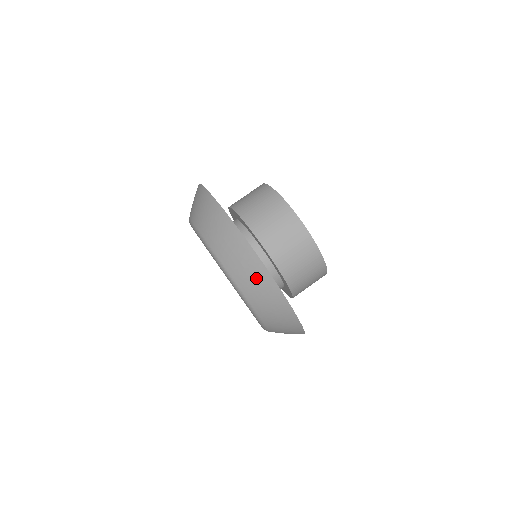
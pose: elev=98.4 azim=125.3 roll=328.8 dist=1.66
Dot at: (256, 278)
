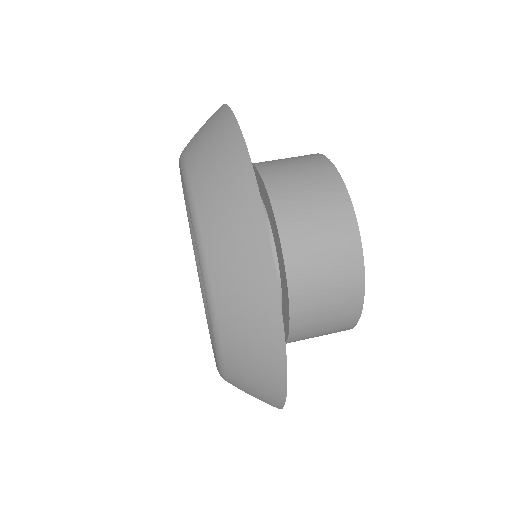
Dot at: (206, 122)
